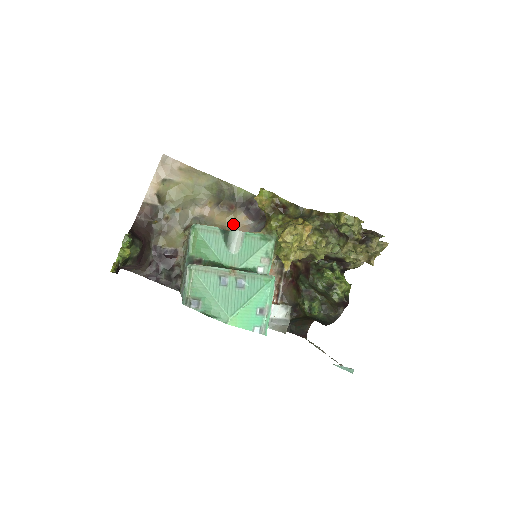
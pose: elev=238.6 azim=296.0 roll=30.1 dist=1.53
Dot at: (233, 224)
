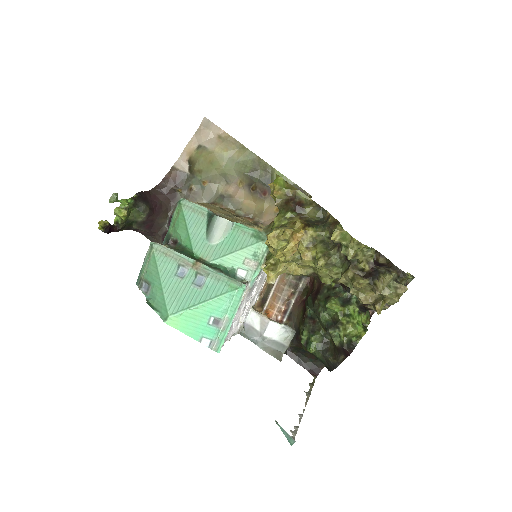
Dot at: (262, 213)
